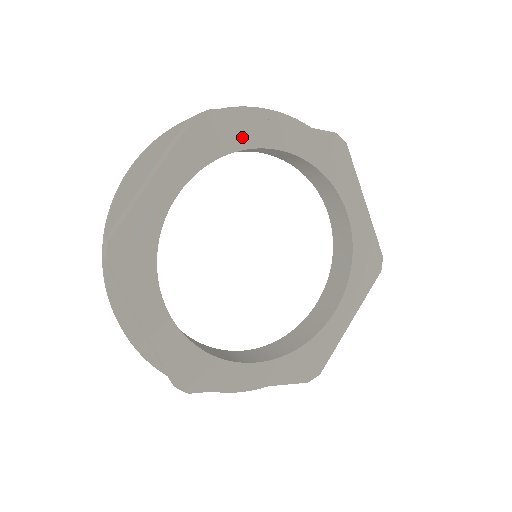
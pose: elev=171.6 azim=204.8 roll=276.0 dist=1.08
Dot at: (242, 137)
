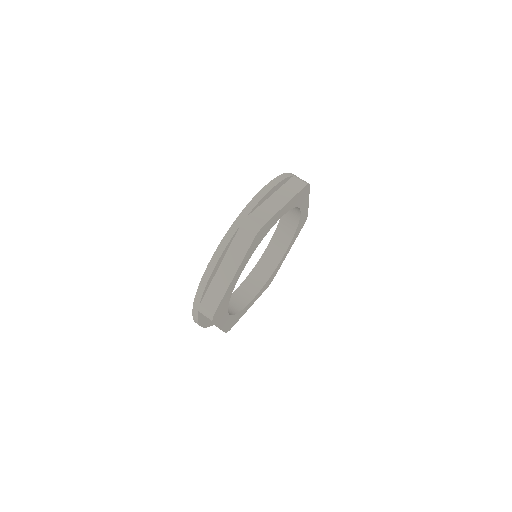
Dot at: (271, 225)
